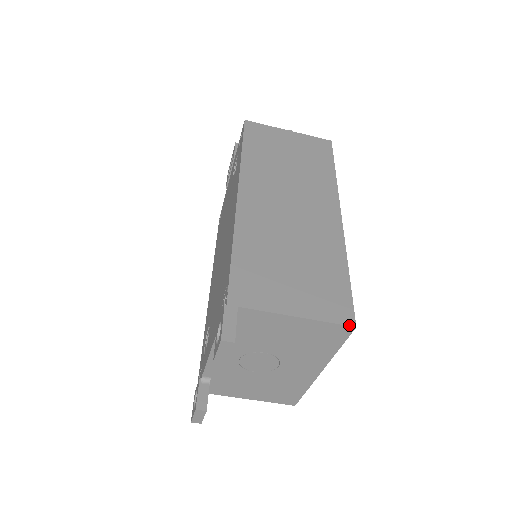
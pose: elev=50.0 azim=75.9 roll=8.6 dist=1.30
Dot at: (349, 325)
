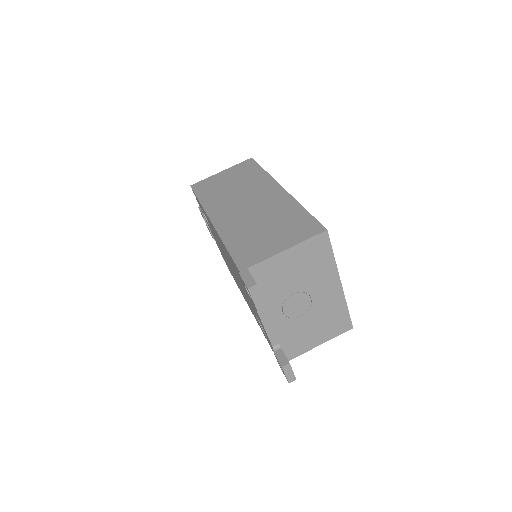
Dot at: (322, 232)
